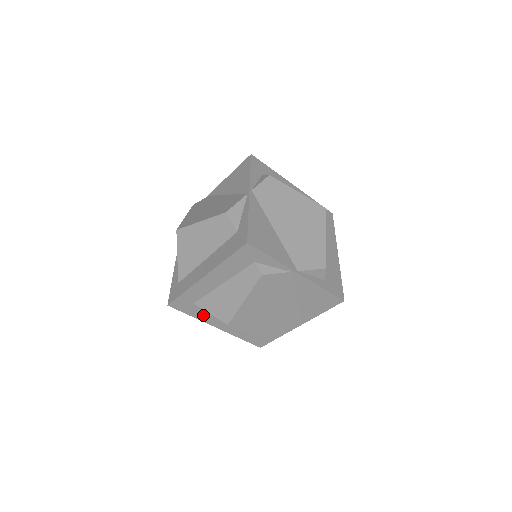
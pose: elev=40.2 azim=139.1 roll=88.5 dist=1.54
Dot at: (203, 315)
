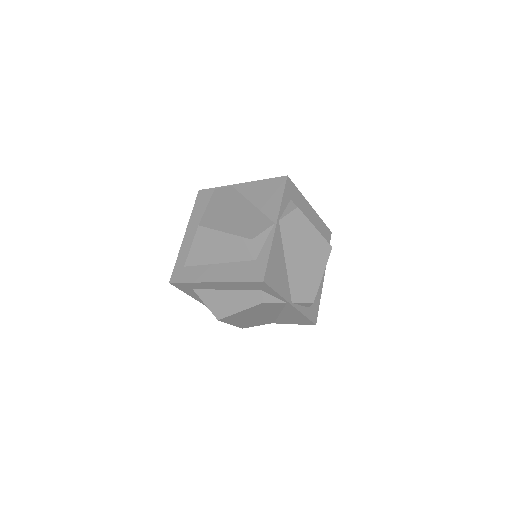
Dot at: (196, 296)
